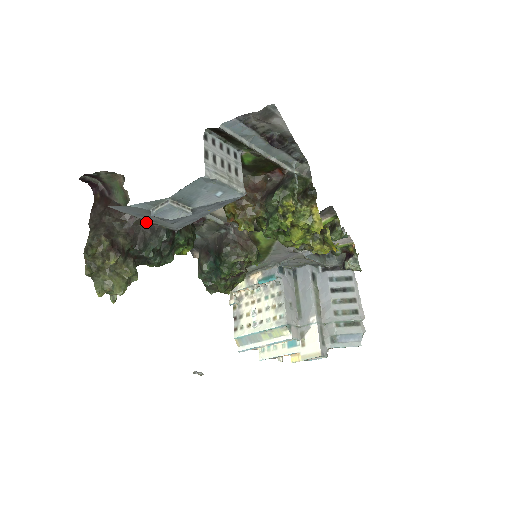
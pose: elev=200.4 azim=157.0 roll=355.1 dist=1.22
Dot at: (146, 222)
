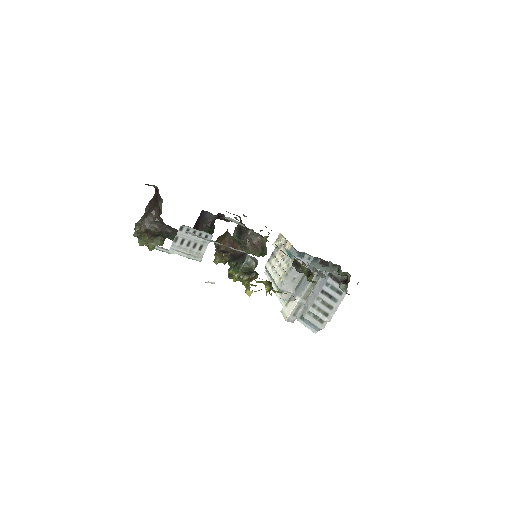
Dot at: (170, 226)
